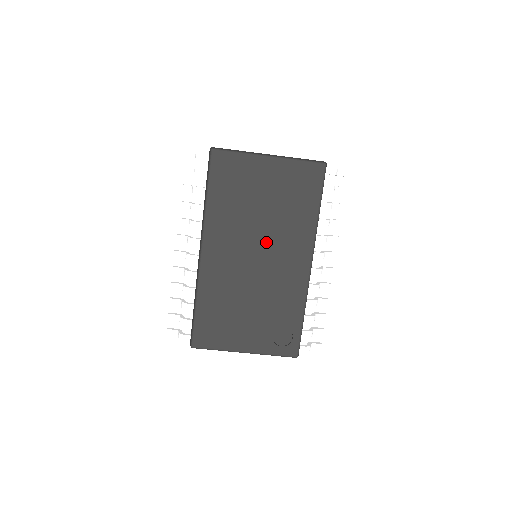
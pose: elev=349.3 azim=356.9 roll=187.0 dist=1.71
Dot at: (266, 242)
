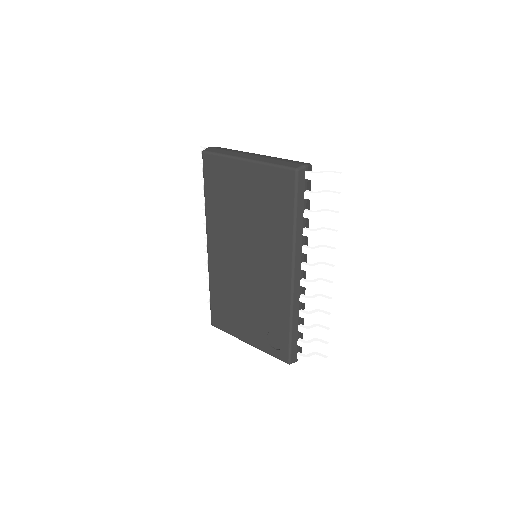
Dot at: (252, 246)
